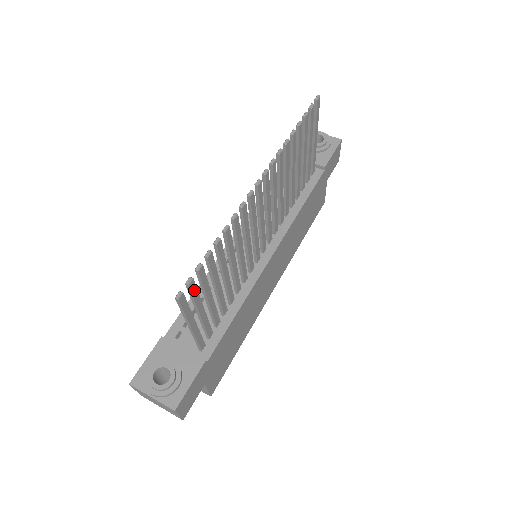
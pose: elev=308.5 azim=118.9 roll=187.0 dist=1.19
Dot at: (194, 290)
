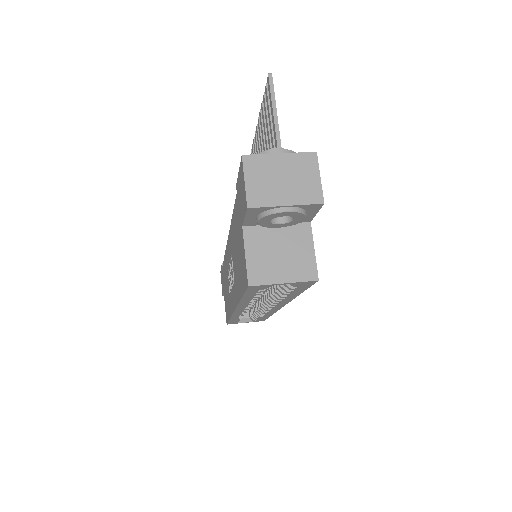
Dot at: occluded
